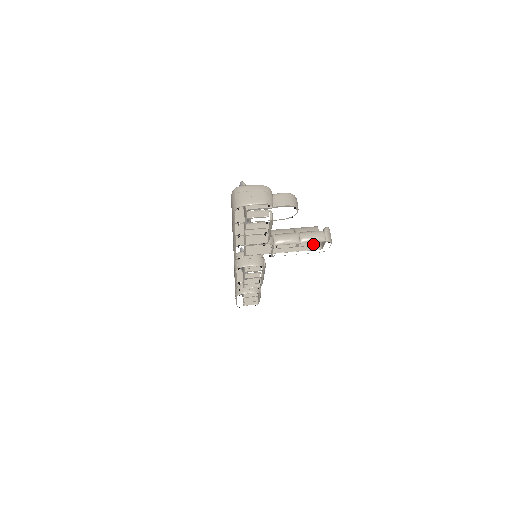
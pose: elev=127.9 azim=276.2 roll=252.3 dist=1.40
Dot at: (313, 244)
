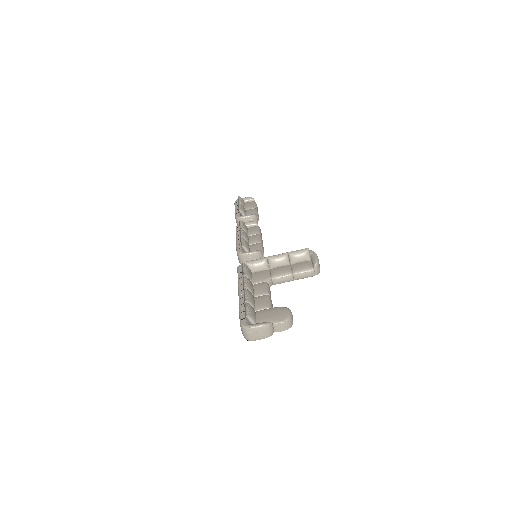
Dot at: occluded
